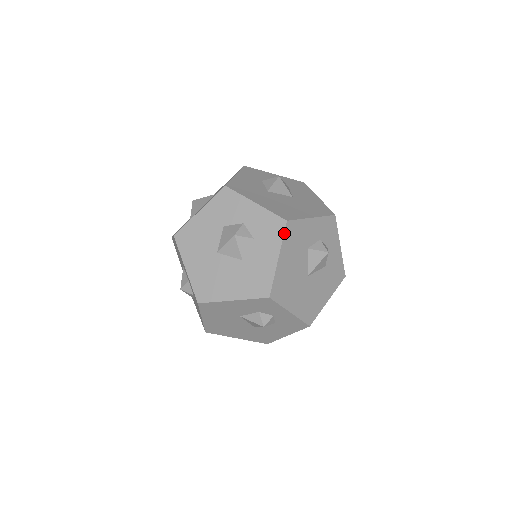
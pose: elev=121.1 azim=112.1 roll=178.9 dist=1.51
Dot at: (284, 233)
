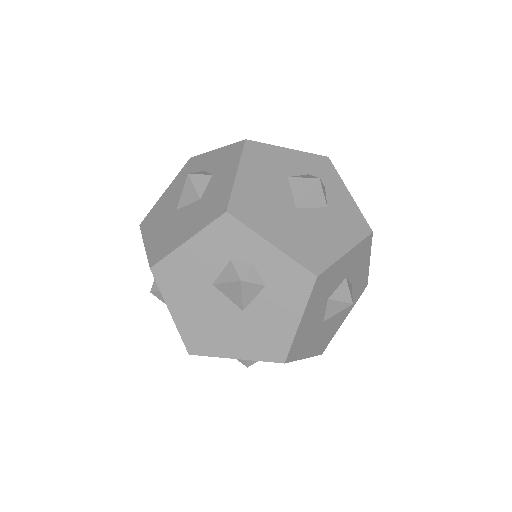
Dot at: (243, 150)
